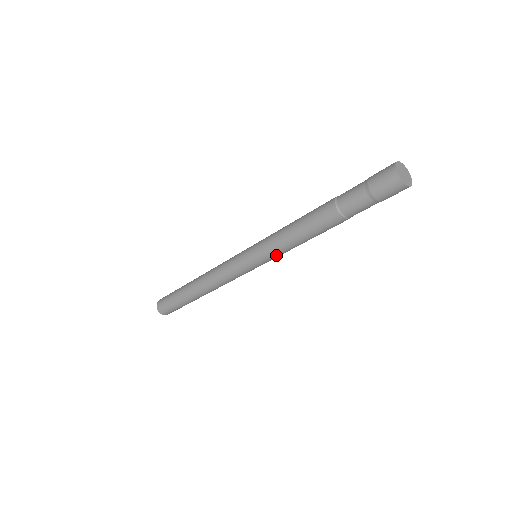
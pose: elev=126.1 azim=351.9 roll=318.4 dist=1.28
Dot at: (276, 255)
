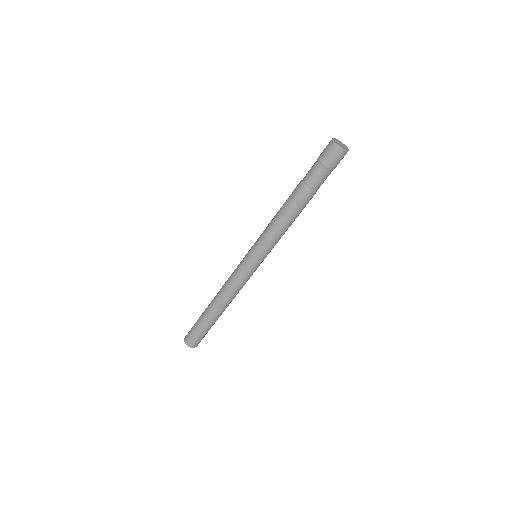
Dot at: occluded
